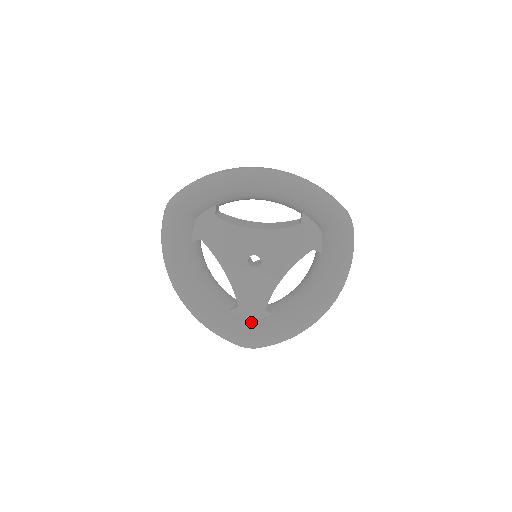
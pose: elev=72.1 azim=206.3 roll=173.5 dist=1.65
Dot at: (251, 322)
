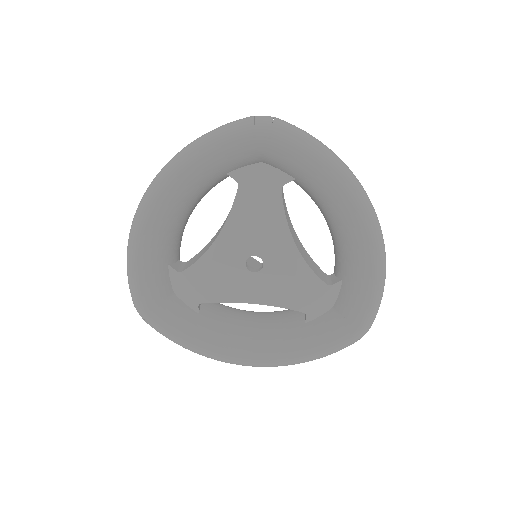
Dot at: (171, 296)
